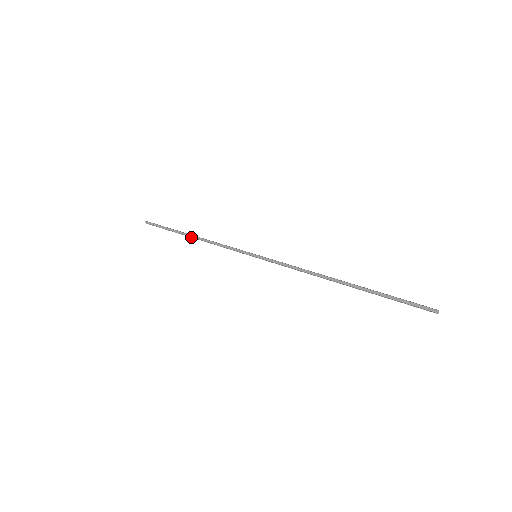
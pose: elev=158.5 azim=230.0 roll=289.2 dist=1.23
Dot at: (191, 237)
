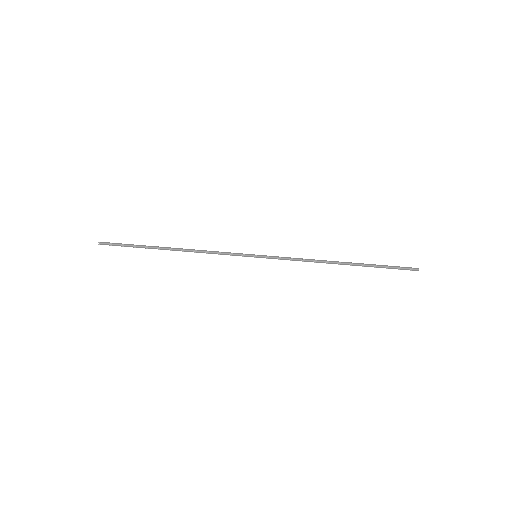
Dot at: occluded
